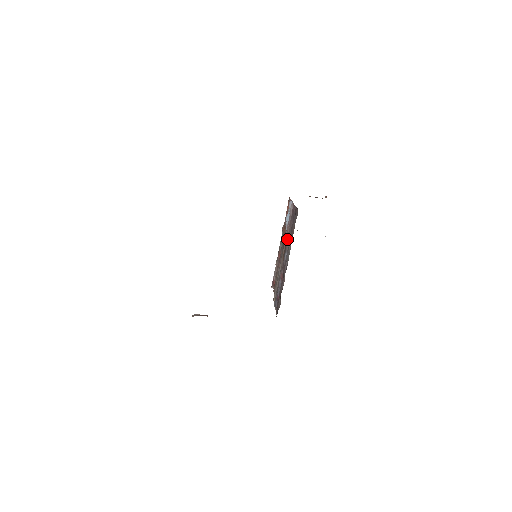
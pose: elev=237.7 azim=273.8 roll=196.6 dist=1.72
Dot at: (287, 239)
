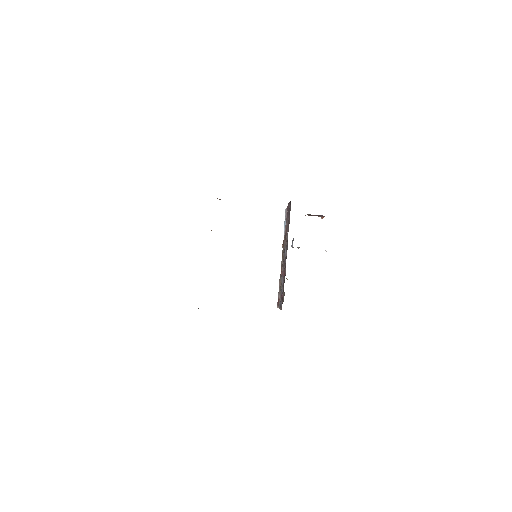
Dot at: (285, 235)
